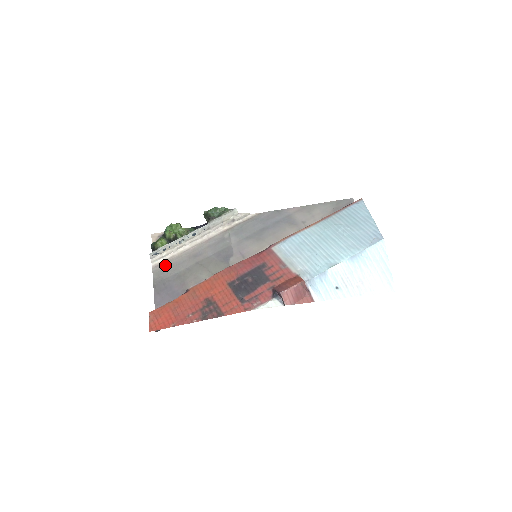
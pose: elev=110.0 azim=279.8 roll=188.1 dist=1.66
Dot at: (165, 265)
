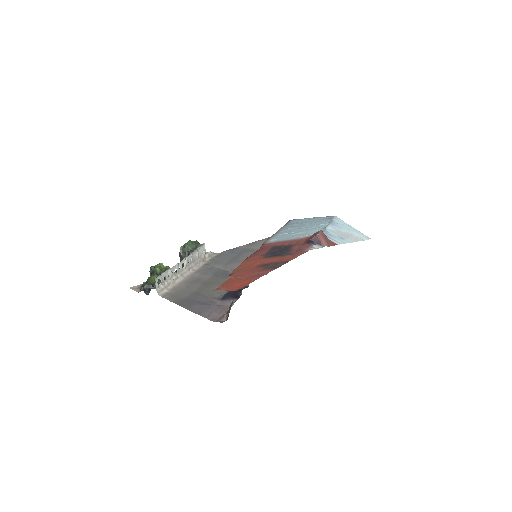
Dot at: (173, 292)
